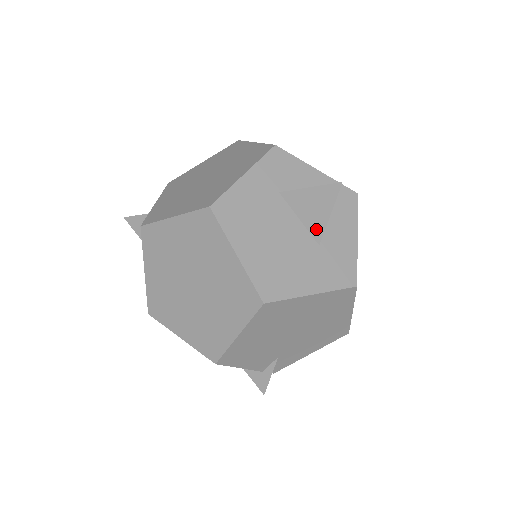
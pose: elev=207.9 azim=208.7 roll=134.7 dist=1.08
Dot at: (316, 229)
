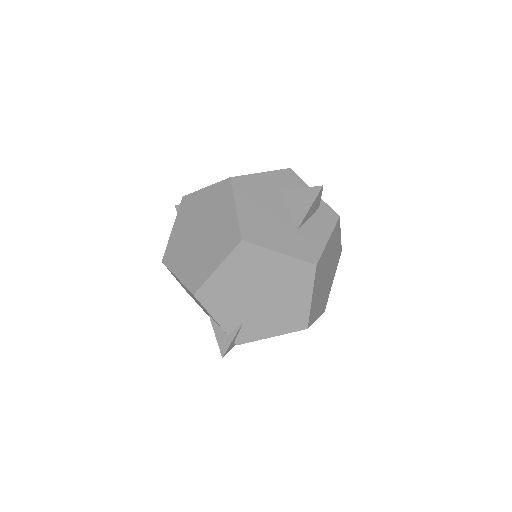
Dot at: (298, 217)
